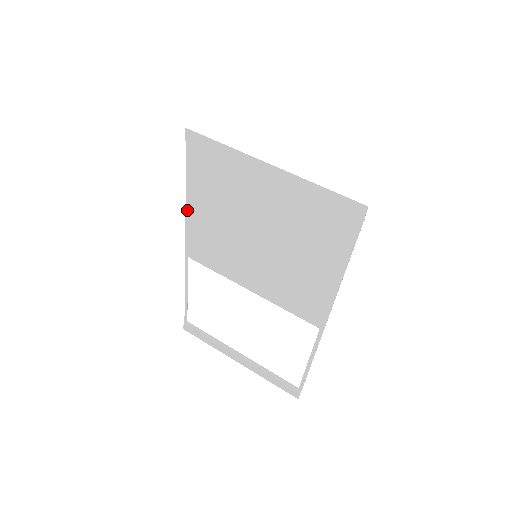
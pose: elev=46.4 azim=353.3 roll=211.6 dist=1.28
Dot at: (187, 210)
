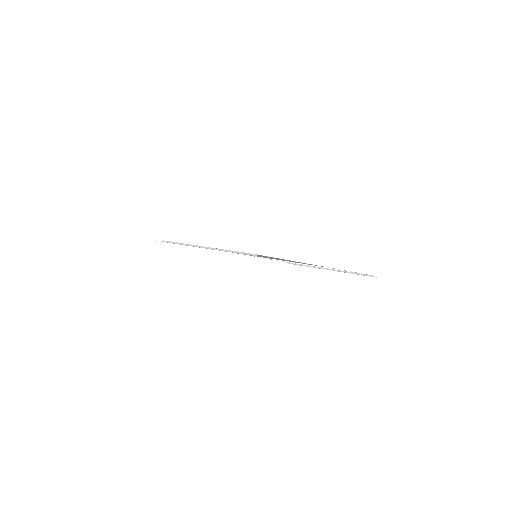
Dot at: occluded
